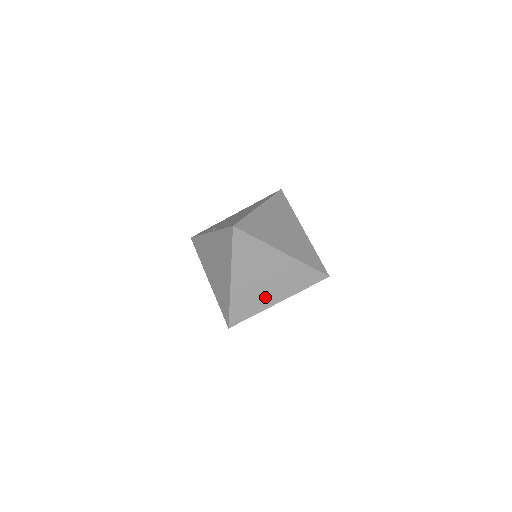
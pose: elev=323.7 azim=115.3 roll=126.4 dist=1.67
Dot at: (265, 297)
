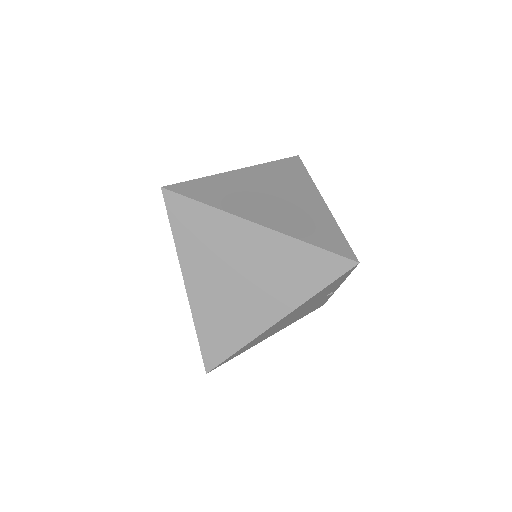
Dot at: (250, 312)
